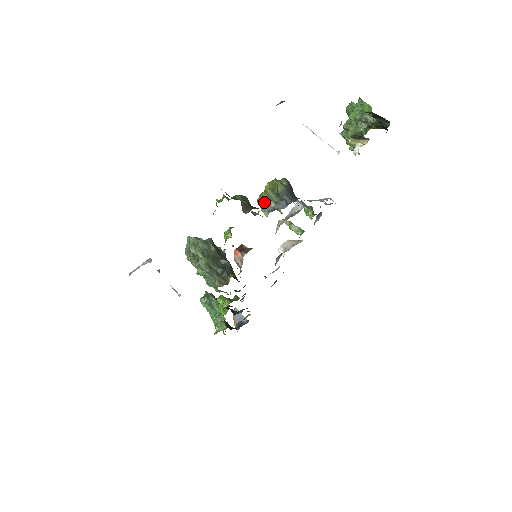
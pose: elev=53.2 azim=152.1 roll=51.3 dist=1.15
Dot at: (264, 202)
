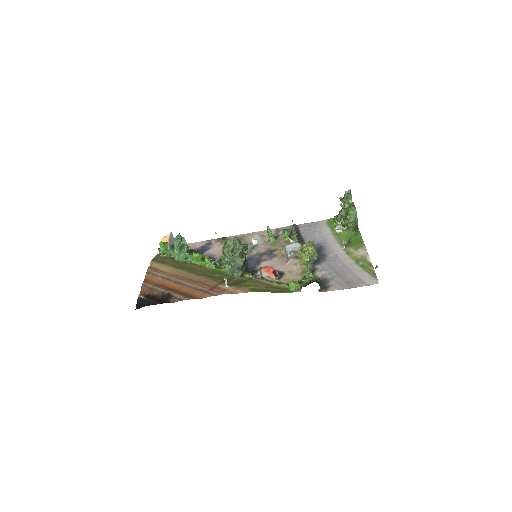
Dot at: (306, 262)
